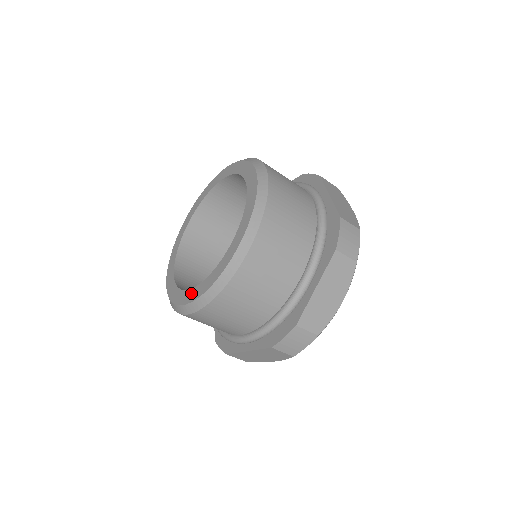
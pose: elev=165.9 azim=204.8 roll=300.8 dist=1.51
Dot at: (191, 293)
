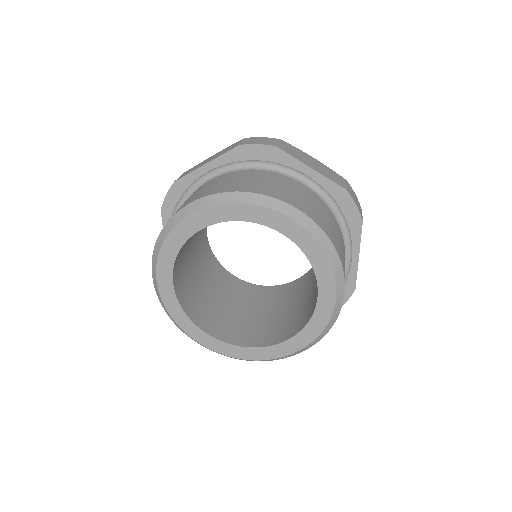
Dot at: (285, 347)
